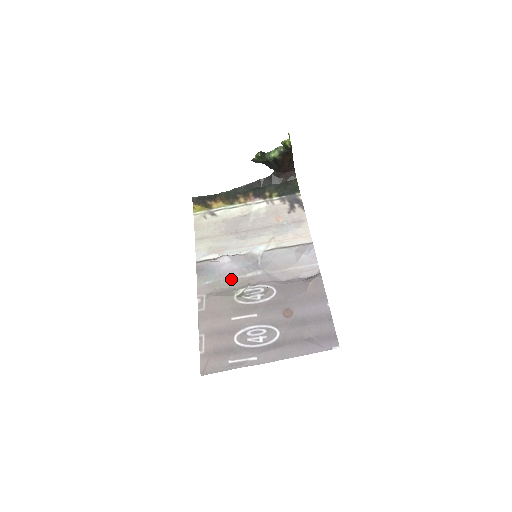
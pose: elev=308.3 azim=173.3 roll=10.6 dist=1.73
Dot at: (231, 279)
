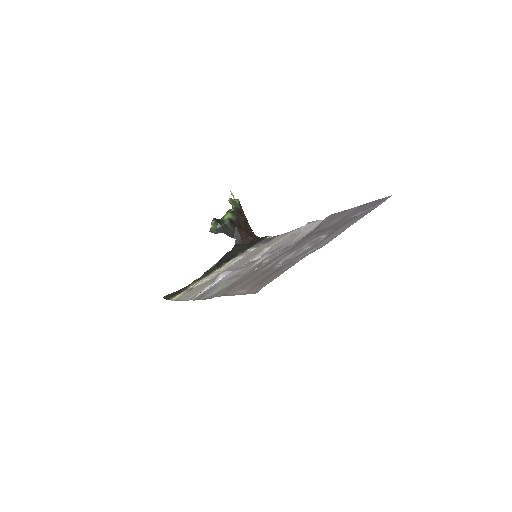
Dot at: (240, 274)
